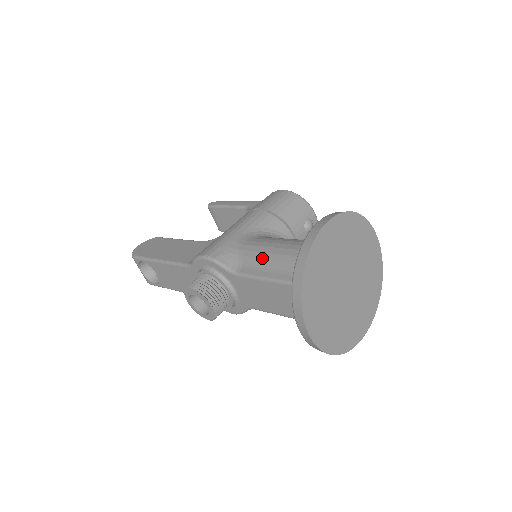
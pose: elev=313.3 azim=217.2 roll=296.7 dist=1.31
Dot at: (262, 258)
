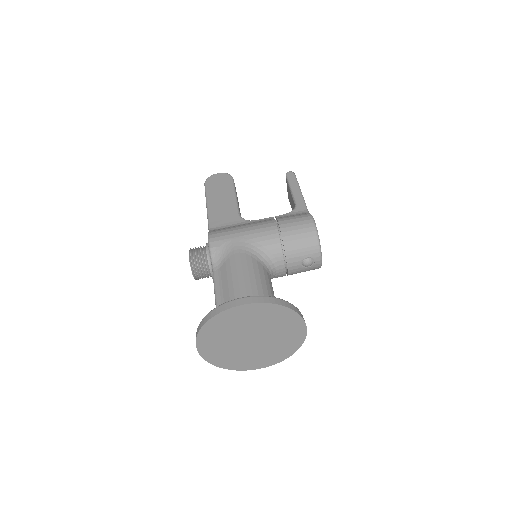
Dot at: (227, 276)
